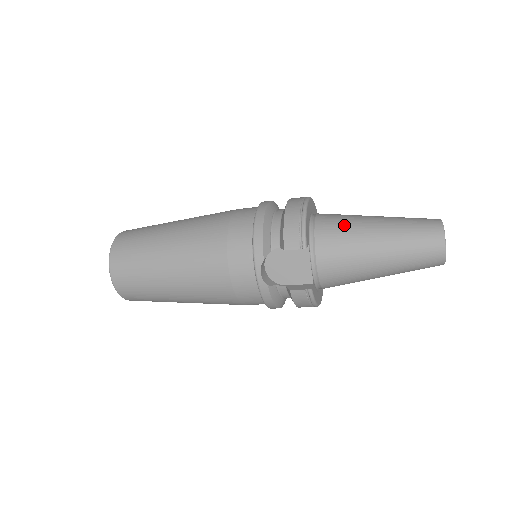
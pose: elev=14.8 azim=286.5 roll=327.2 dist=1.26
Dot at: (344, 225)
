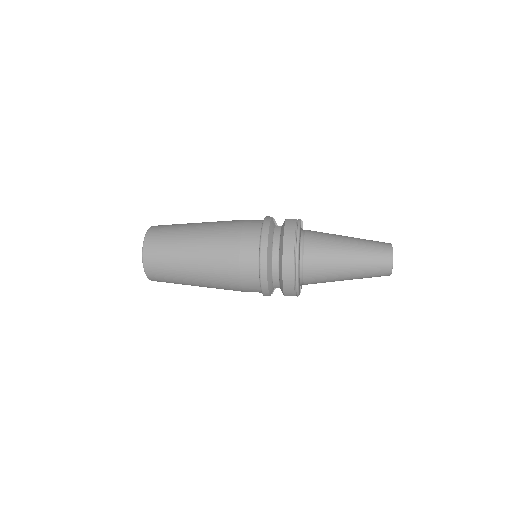
Dot at: (324, 272)
